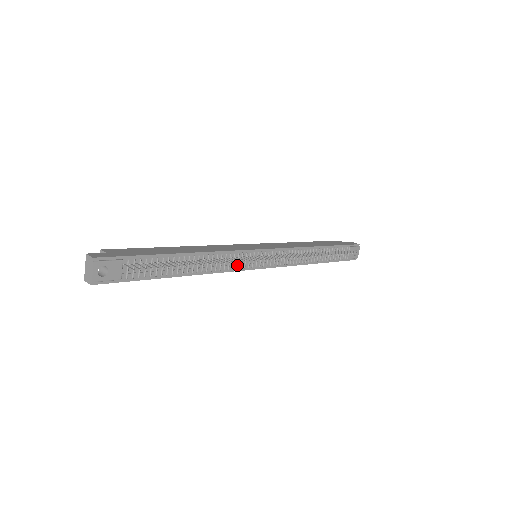
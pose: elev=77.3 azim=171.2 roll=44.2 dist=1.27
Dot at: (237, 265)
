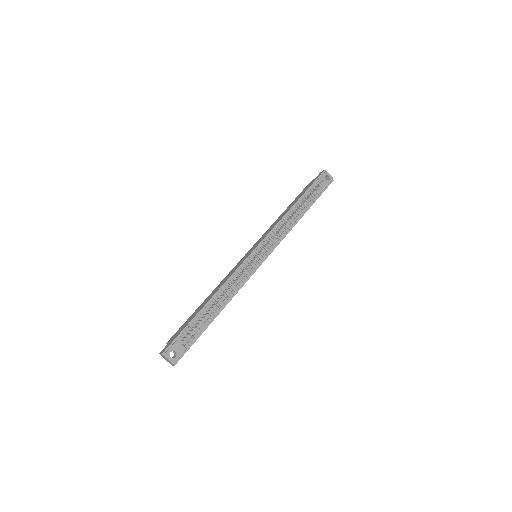
Dot at: (246, 275)
